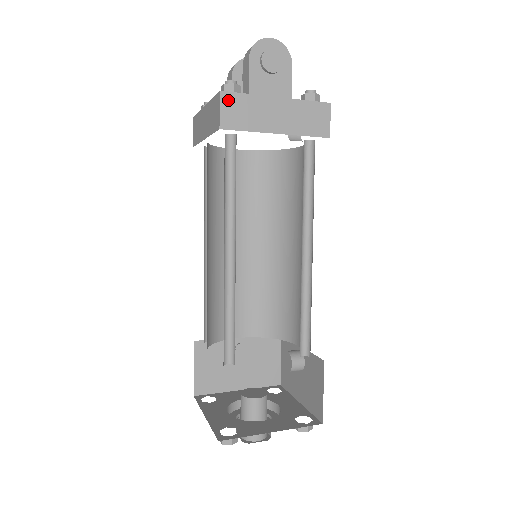
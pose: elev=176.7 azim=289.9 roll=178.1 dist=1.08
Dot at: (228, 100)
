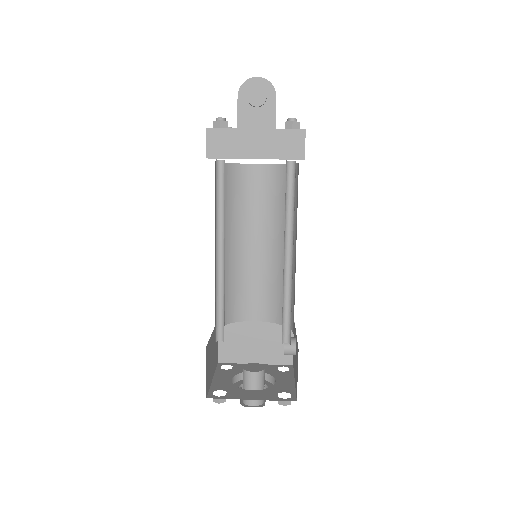
Dot at: (213, 135)
